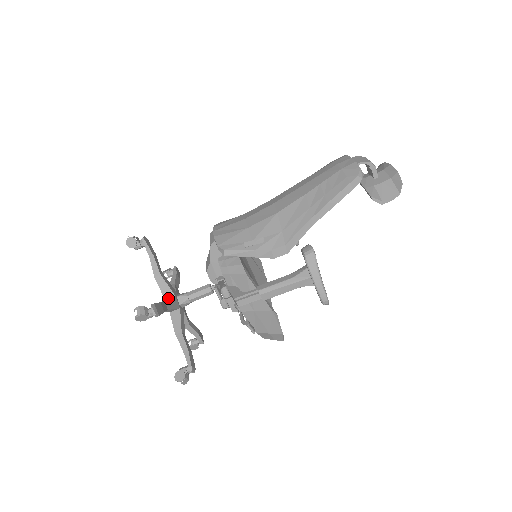
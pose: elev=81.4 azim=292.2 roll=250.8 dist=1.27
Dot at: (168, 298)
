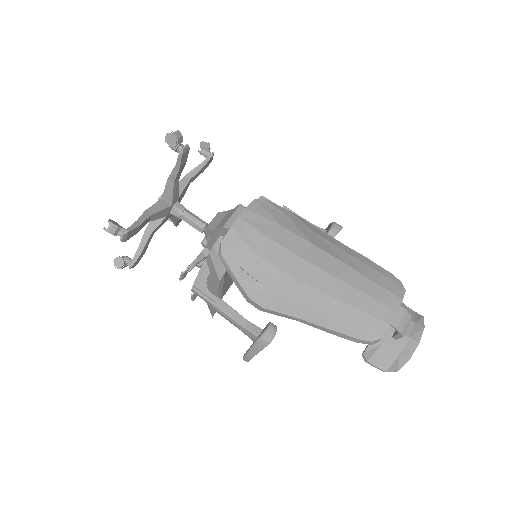
Dot at: (164, 202)
